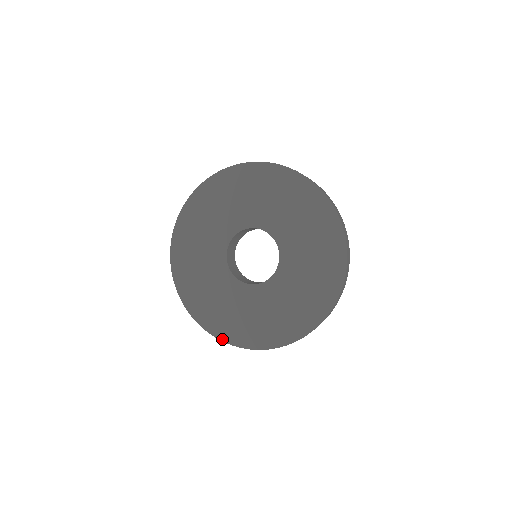
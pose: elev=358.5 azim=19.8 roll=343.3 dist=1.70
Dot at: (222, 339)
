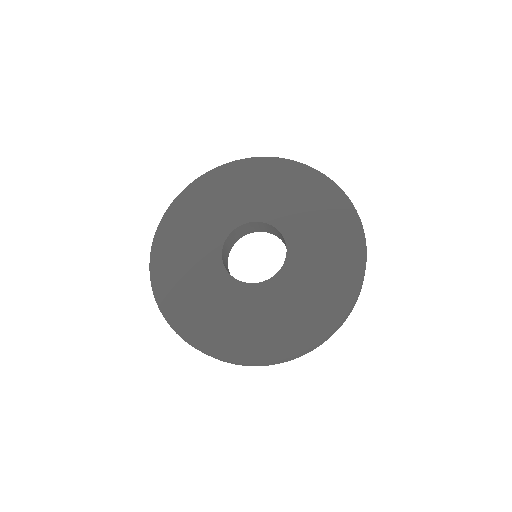
Dot at: (158, 299)
